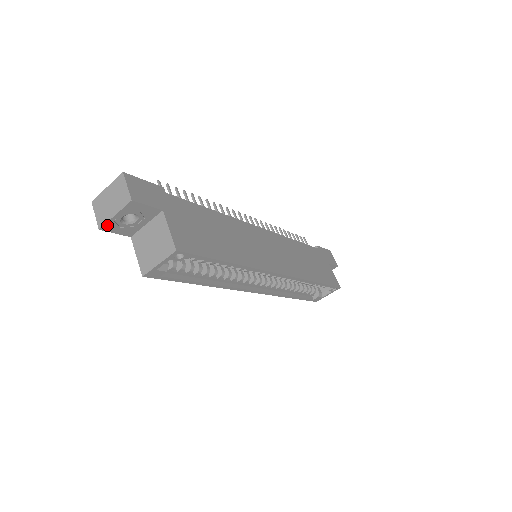
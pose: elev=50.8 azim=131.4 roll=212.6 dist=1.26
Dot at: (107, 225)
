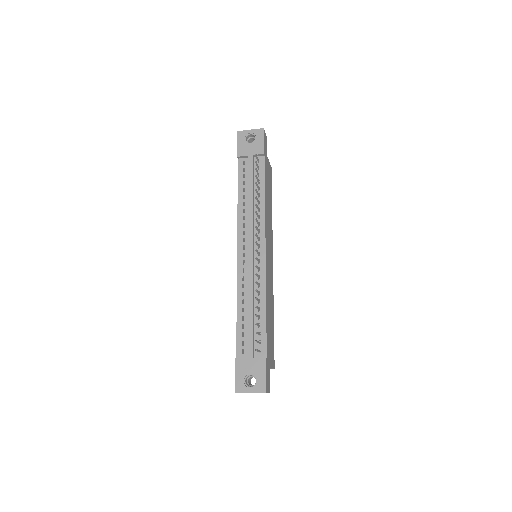
Dot at: occluded
